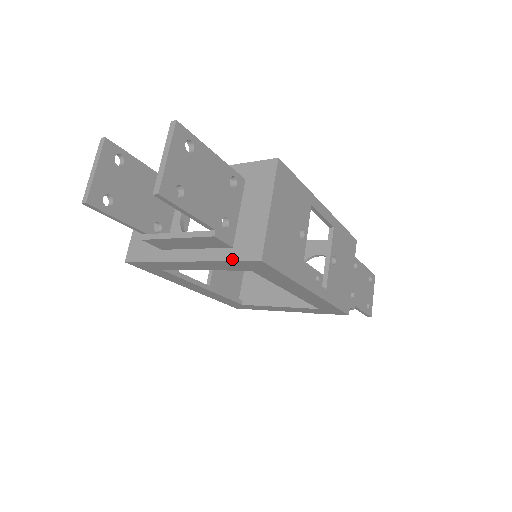
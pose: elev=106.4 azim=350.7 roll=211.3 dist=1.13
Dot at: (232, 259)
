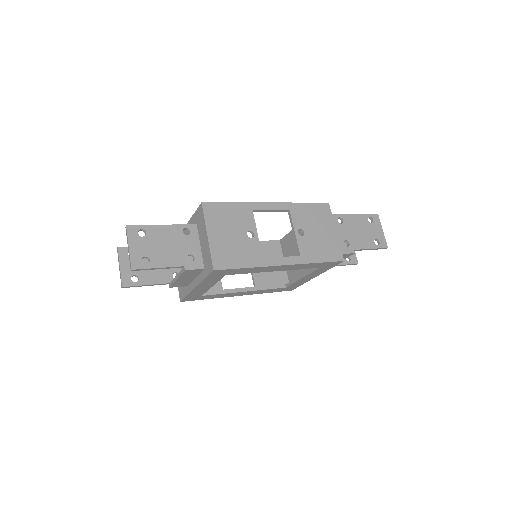
Dot at: (206, 276)
